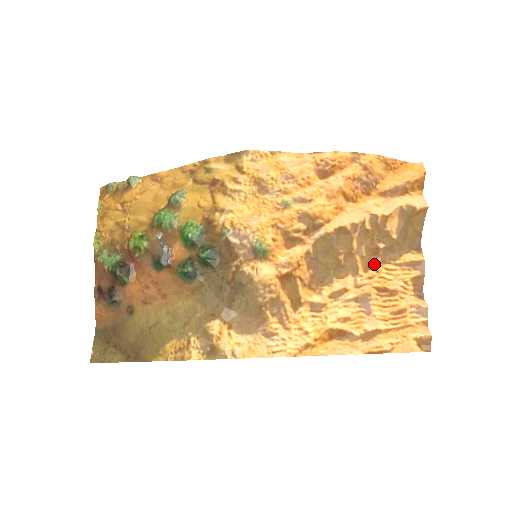
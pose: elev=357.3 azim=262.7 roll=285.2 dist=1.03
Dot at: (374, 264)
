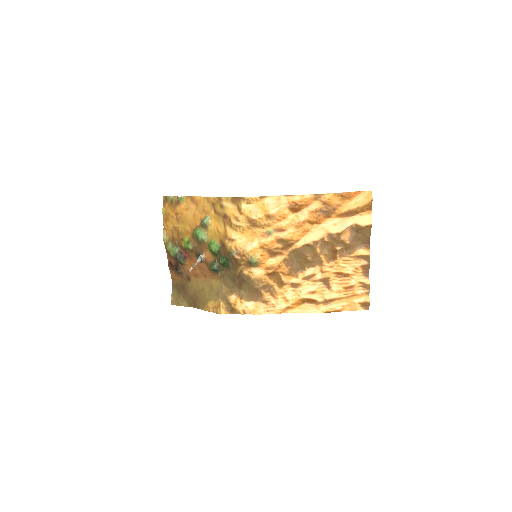
Dot at: (334, 258)
